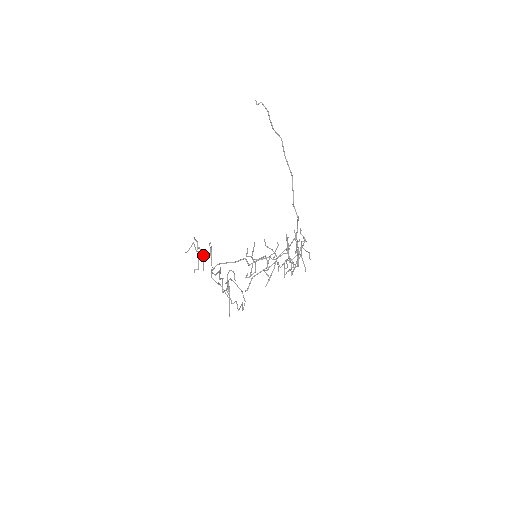
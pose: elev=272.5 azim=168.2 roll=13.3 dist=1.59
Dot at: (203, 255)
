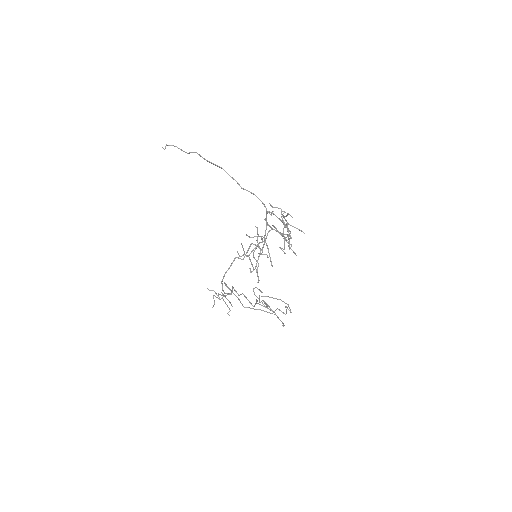
Dot at: (224, 296)
